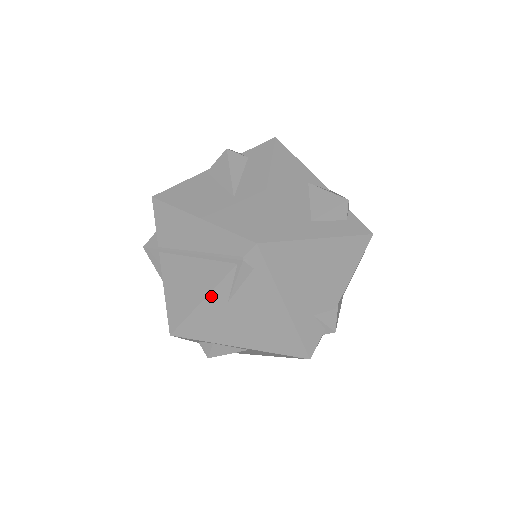
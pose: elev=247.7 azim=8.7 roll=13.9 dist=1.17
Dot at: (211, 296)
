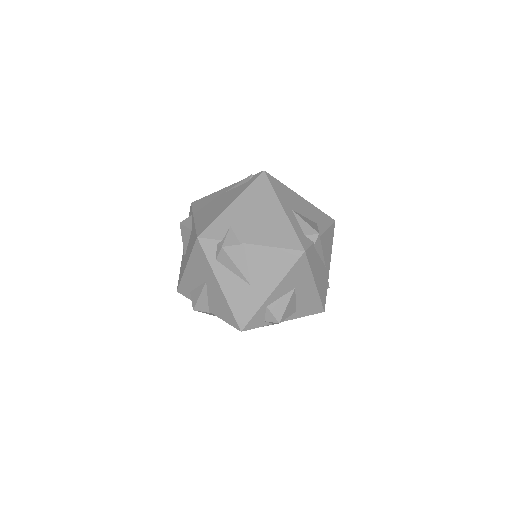
Dot at: (224, 189)
